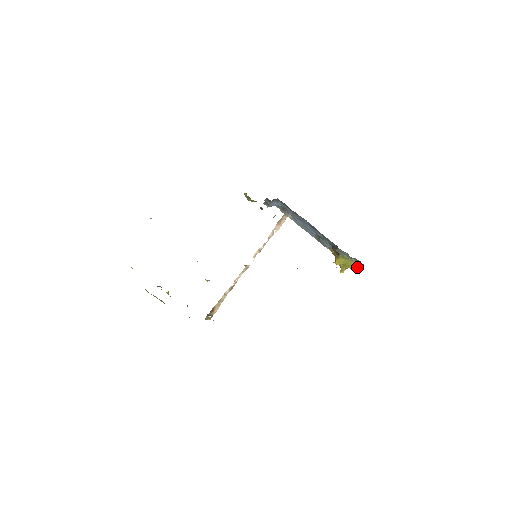
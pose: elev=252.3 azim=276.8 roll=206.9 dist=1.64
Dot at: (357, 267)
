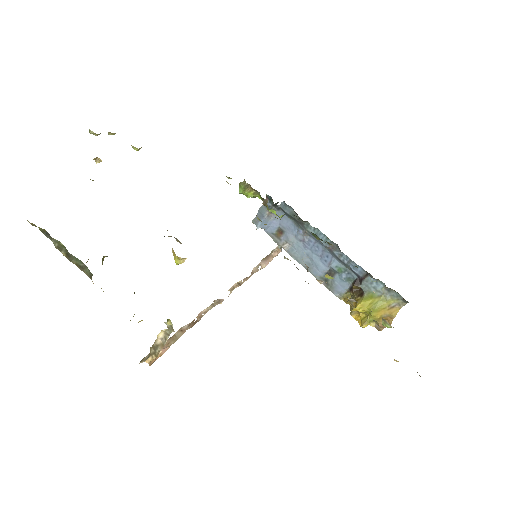
Dot at: (390, 314)
